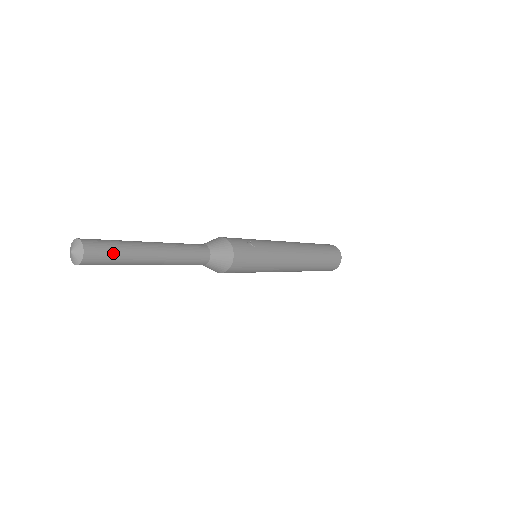
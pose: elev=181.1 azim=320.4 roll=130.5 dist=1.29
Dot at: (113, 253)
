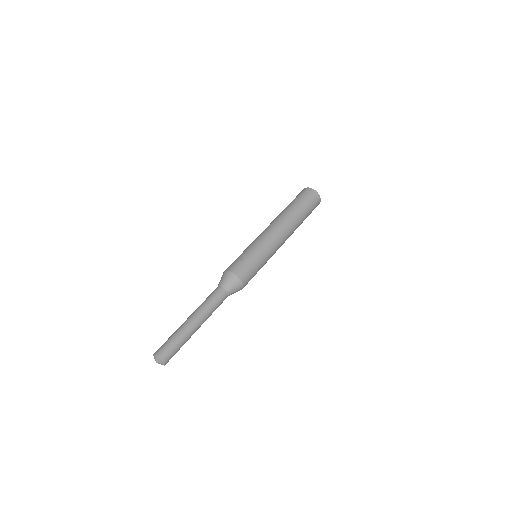
Dot at: (175, 345)
